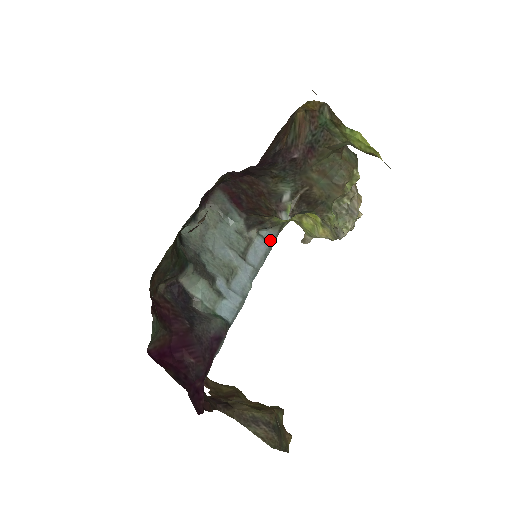
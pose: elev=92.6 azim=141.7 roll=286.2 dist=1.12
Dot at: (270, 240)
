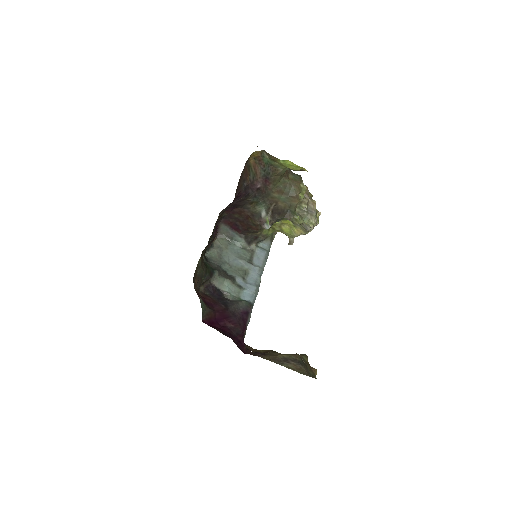
Dot at: (266, 248)
